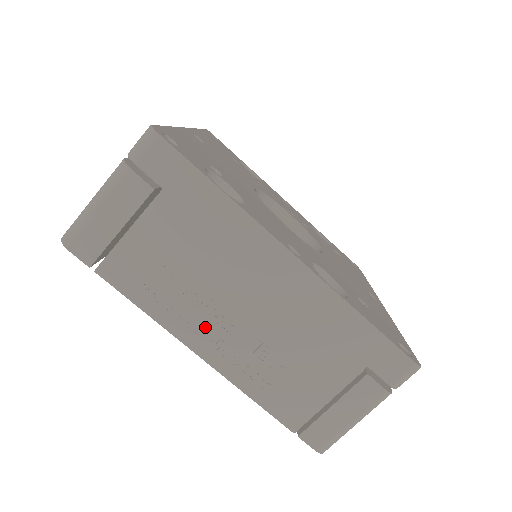
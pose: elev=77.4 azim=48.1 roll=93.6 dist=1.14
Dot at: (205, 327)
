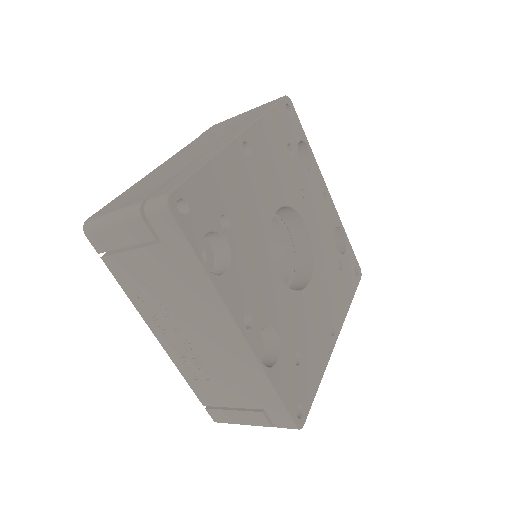
Dot at: (166, 328)
